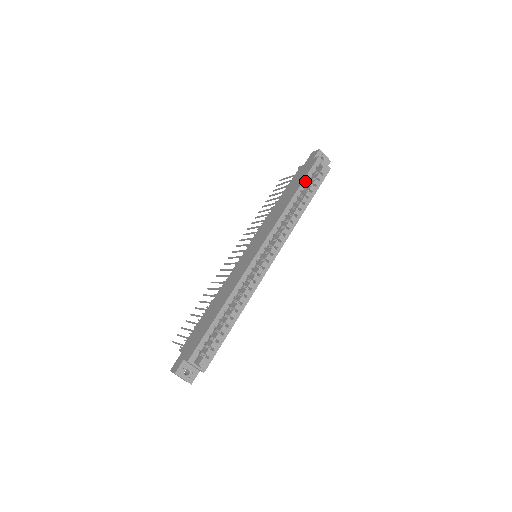
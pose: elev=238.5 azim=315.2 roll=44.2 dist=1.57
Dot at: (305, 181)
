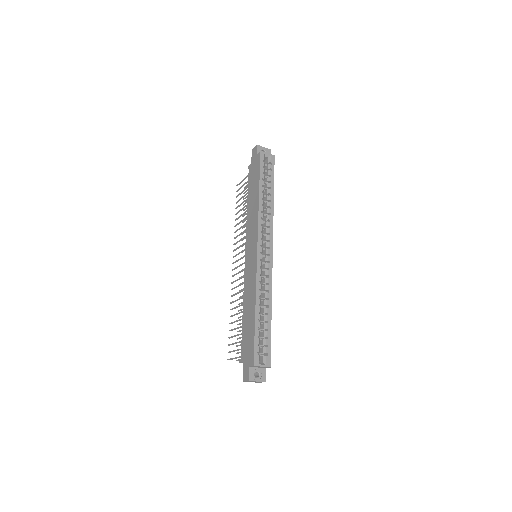
Dot at: (261, 176)
